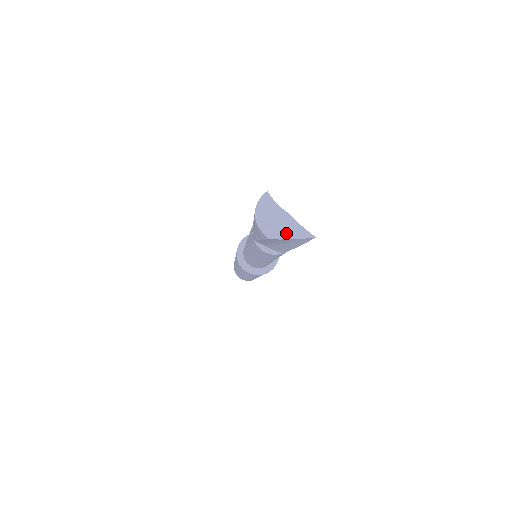
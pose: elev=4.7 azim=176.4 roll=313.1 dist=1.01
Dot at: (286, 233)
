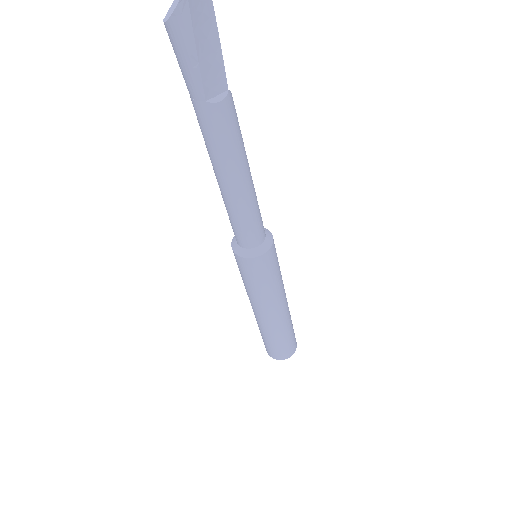
Dot at: out of frame
